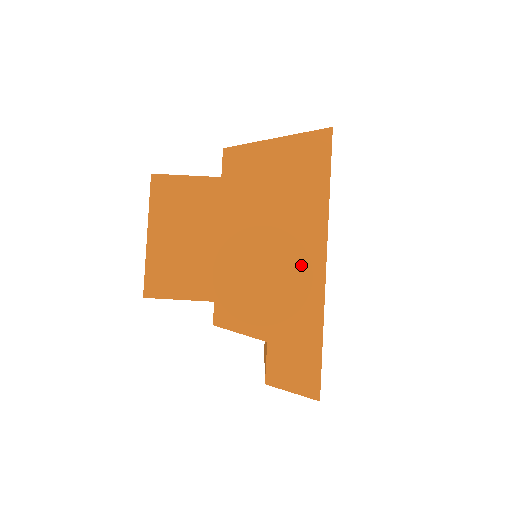
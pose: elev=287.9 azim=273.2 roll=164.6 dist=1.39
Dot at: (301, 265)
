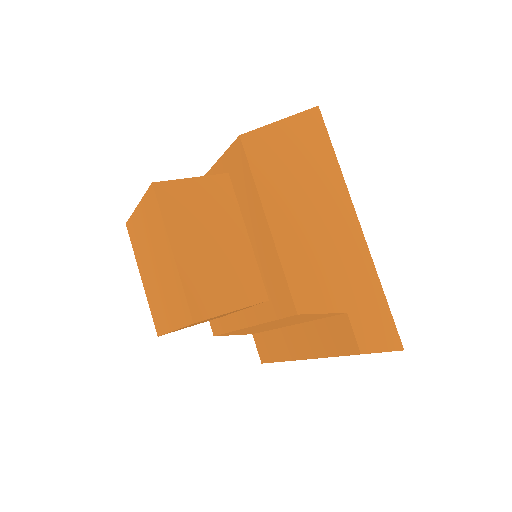
Dot at: (343, 231)
